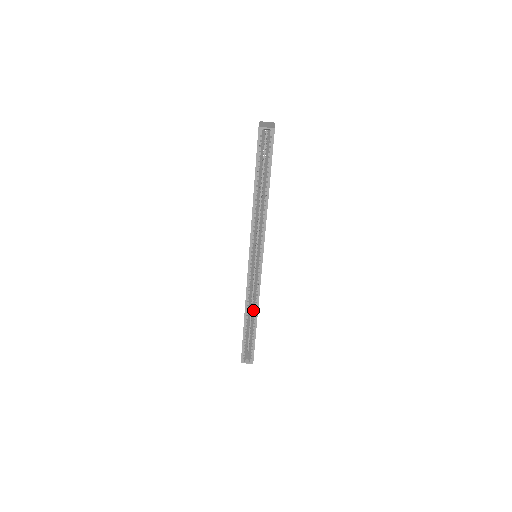
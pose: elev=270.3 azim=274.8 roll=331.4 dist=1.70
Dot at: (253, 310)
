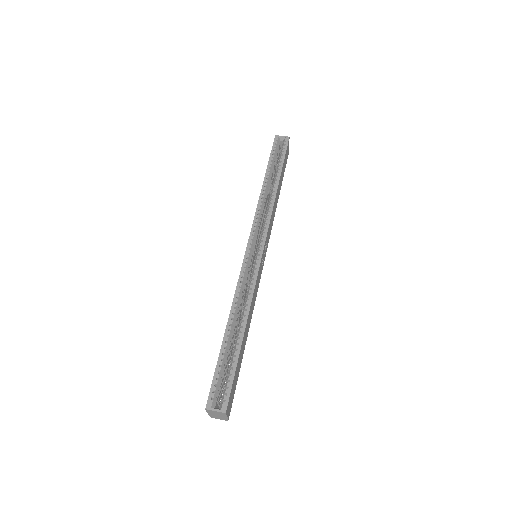
Dot at: (242, 314)
